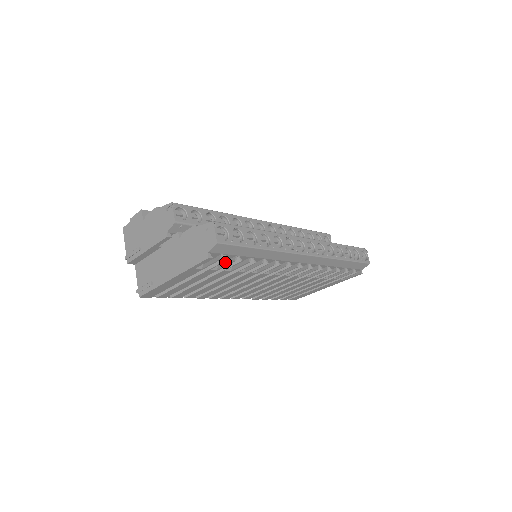
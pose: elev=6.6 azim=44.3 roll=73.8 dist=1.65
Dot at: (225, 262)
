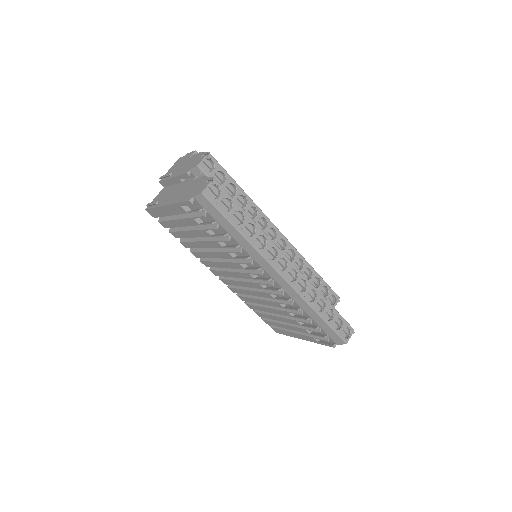
Dot at: (208, 222)
